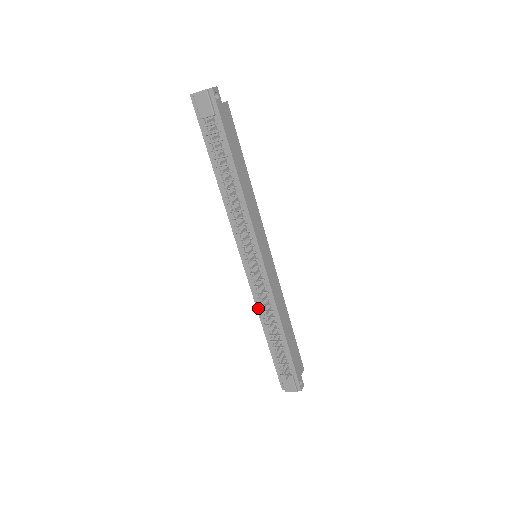
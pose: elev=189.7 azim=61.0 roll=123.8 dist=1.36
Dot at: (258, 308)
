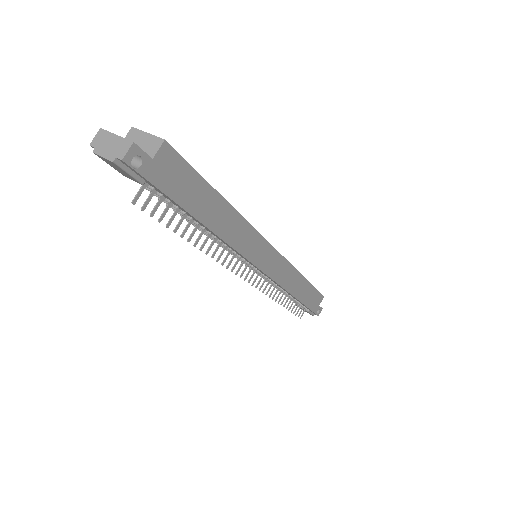
Dot at: occluded
